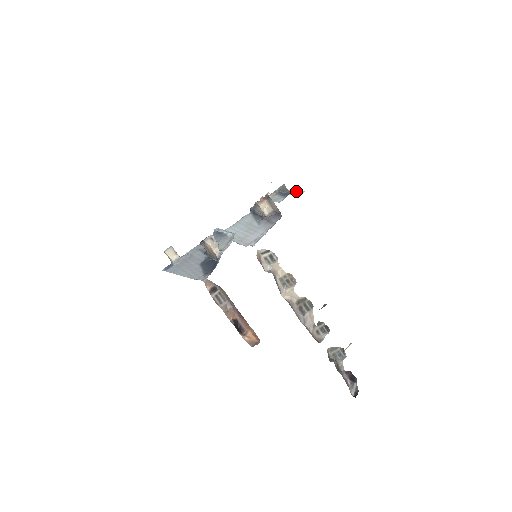
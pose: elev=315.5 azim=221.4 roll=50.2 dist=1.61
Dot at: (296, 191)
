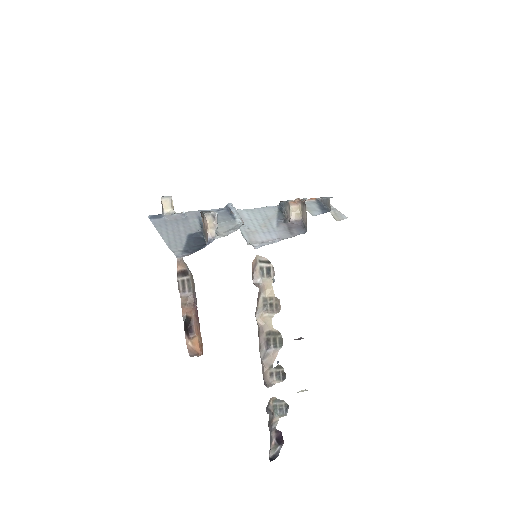
Dot at: (339, 212)
